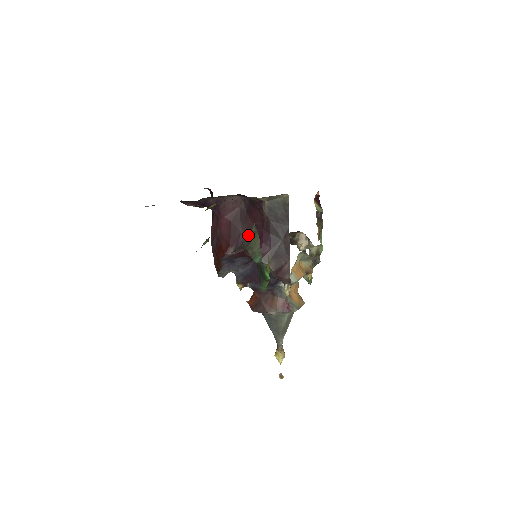
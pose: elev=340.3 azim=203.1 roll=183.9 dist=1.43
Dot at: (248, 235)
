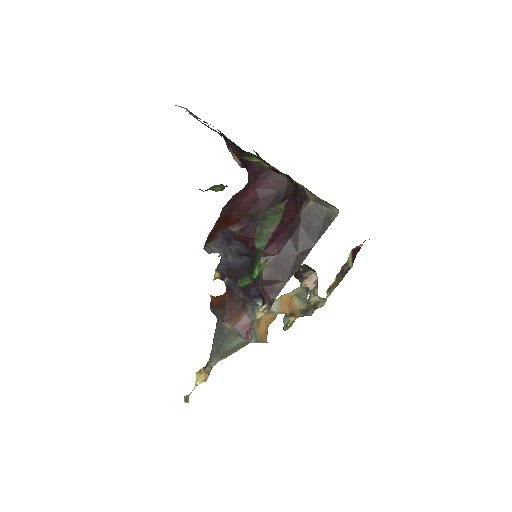
Dot at: (271, 208)
